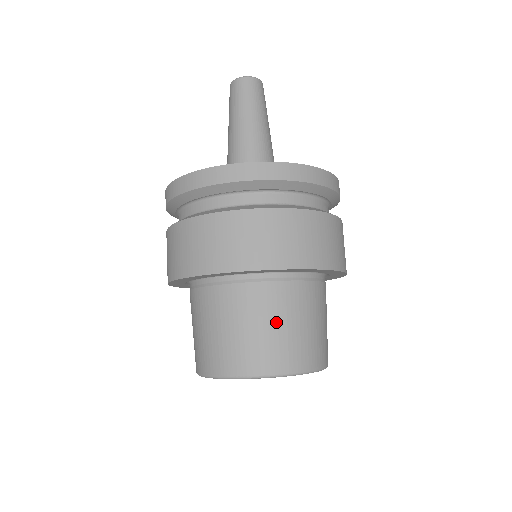
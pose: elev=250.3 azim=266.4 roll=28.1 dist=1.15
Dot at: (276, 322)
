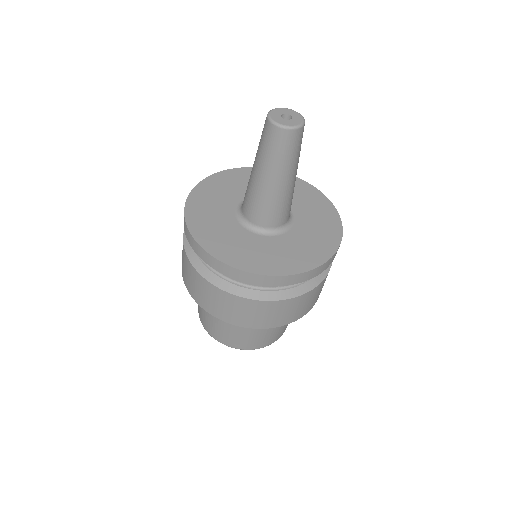
Dot at: (259, 332)
